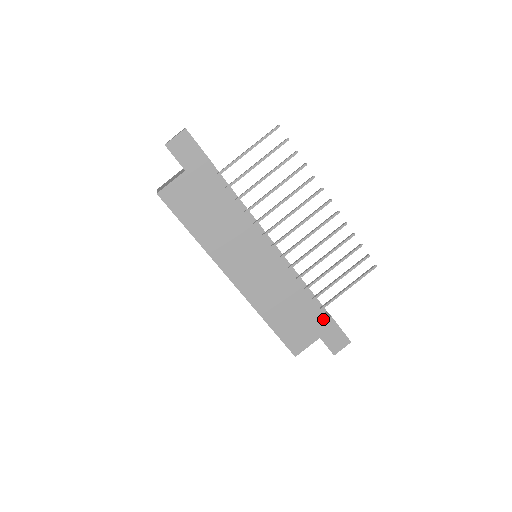
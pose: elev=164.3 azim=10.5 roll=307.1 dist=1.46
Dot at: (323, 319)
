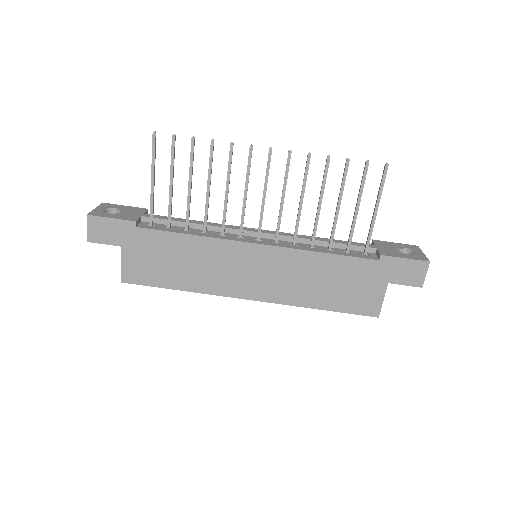
Dot at: (374, 264)
